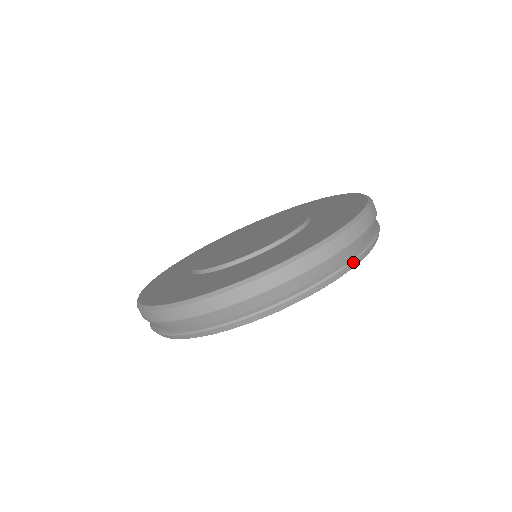
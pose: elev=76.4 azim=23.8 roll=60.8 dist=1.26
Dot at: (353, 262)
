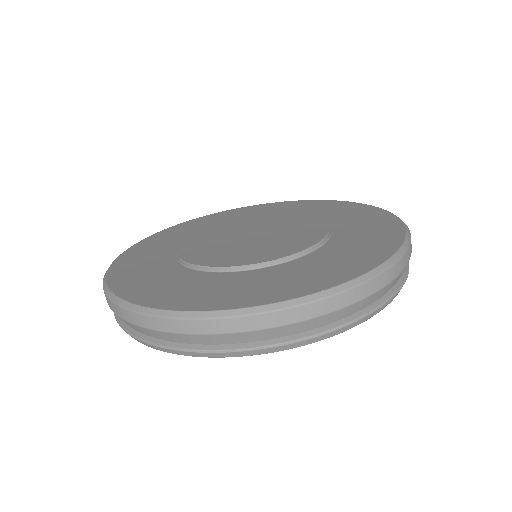
Dot at: (212, 353)
